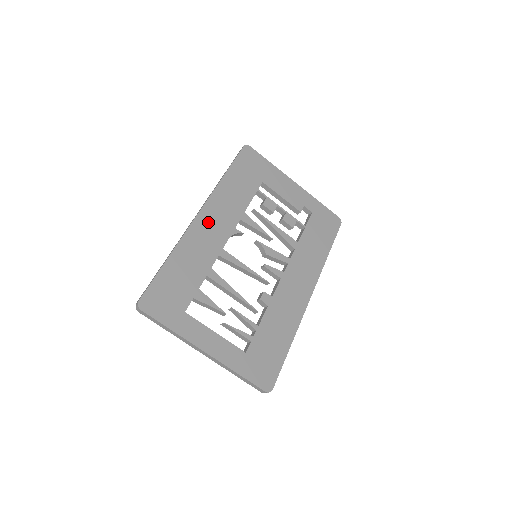
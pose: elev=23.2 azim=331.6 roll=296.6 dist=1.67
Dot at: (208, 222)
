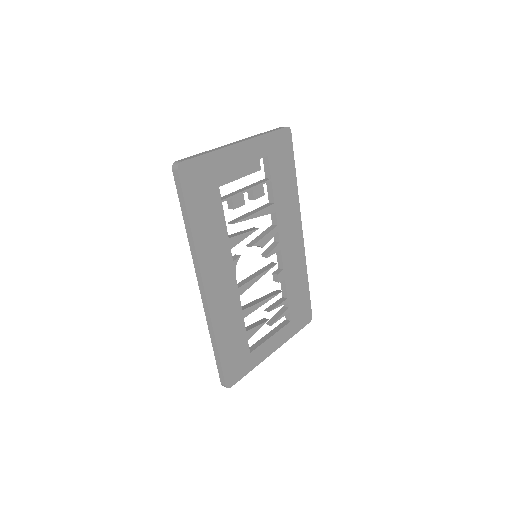
Dot at: (215, 286)
